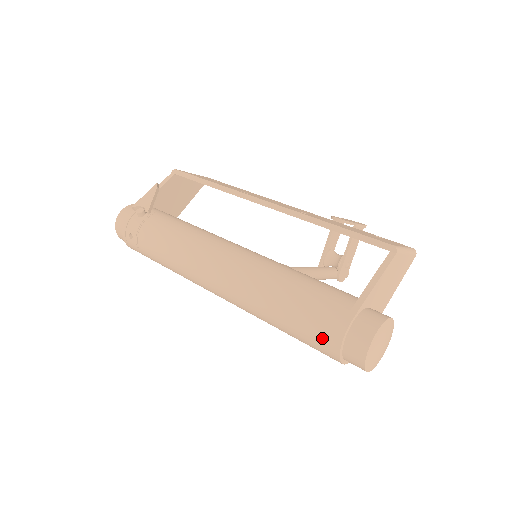
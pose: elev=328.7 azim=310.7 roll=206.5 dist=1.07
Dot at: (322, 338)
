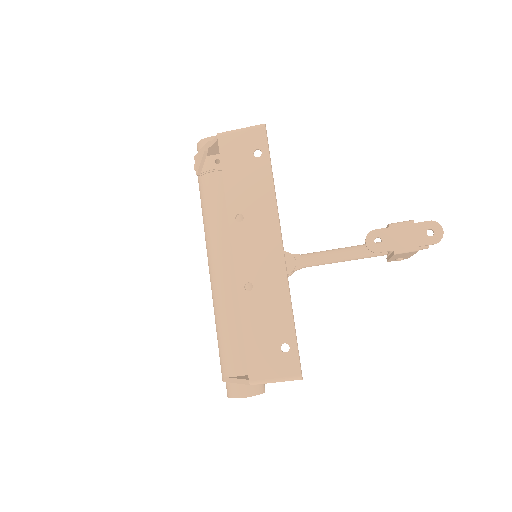
Dot at: occluded
